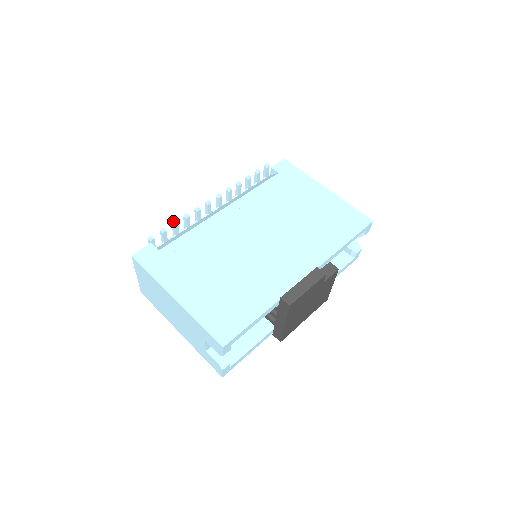
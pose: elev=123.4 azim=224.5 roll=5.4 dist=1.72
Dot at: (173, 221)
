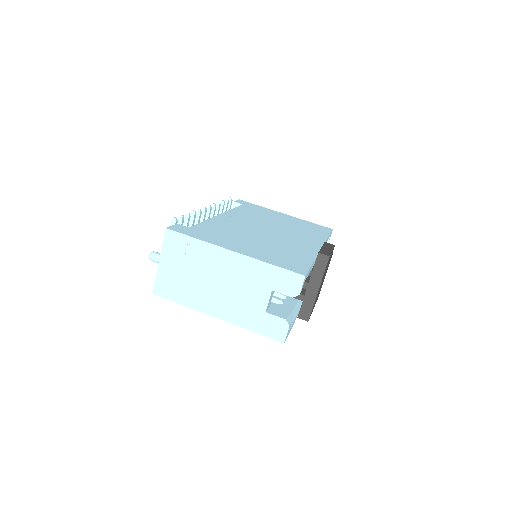
Dot at: (187, 213)
